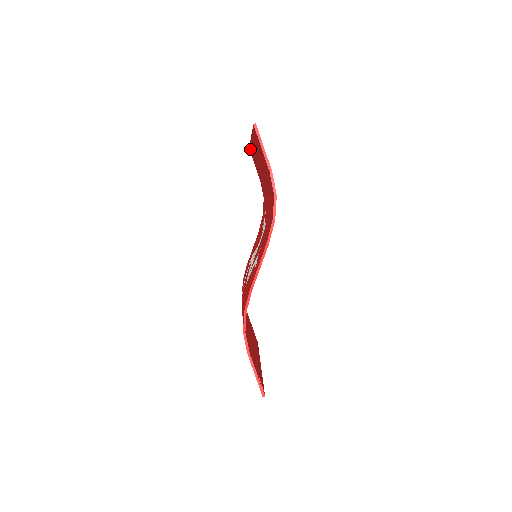
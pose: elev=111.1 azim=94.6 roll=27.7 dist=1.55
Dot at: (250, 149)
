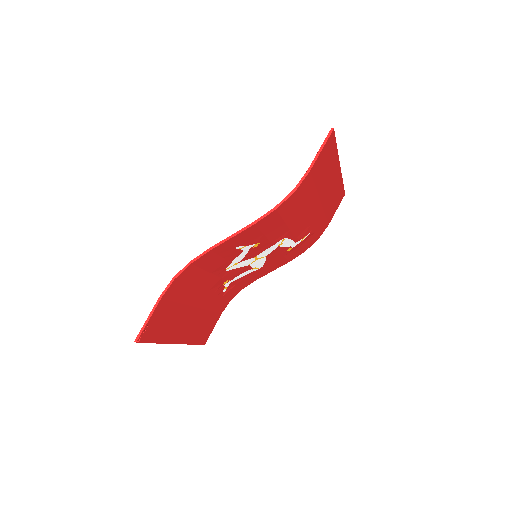
Dot at: occluded
